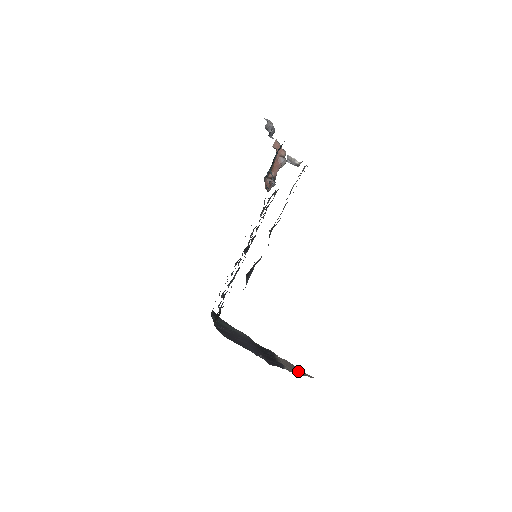
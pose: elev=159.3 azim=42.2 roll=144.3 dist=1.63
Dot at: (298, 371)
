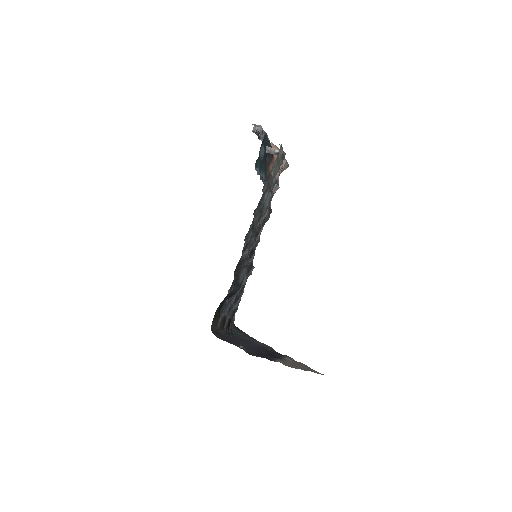
Dot at: (304, 368)
